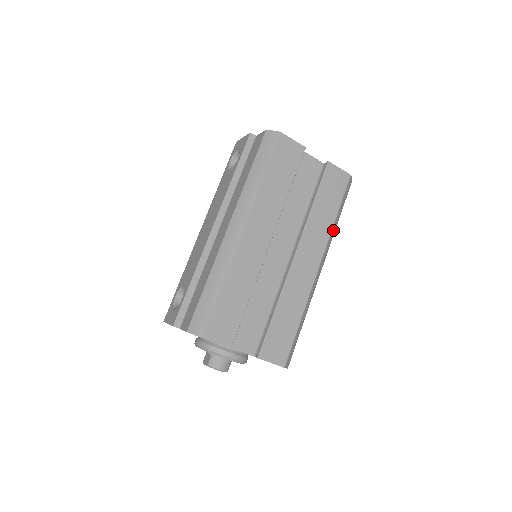
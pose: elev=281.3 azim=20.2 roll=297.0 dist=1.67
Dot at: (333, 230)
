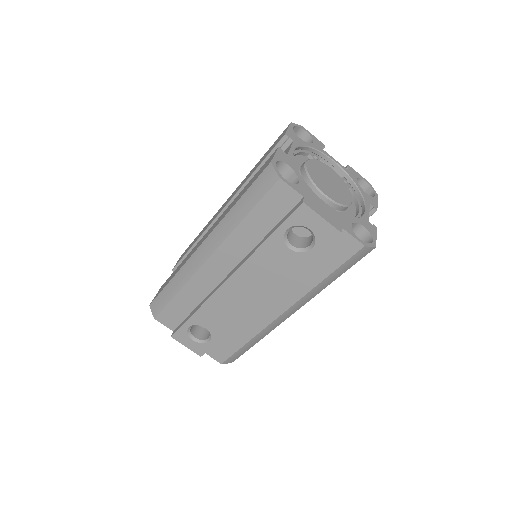
Dot at: occluded
